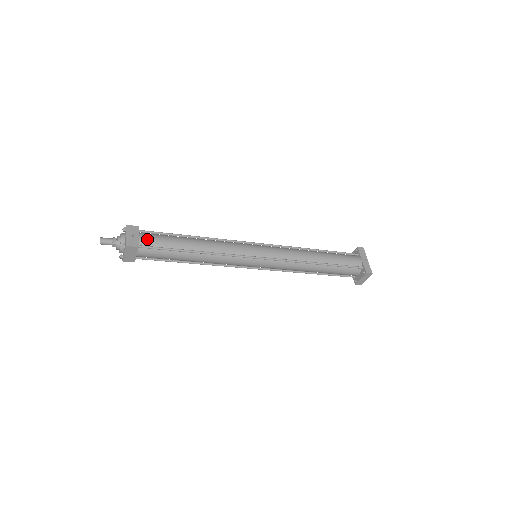
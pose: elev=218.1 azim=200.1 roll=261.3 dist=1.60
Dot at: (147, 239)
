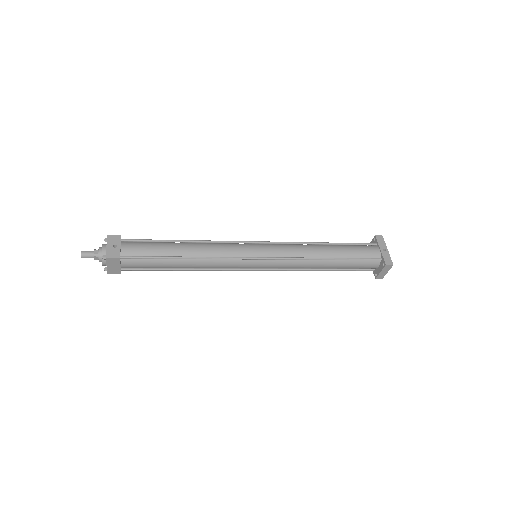
Dot at: (130, 248)
